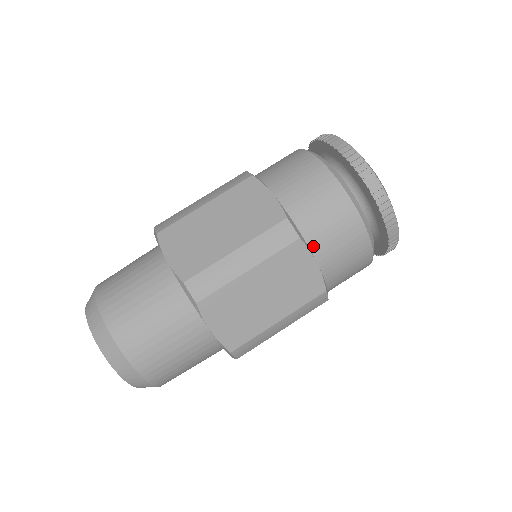
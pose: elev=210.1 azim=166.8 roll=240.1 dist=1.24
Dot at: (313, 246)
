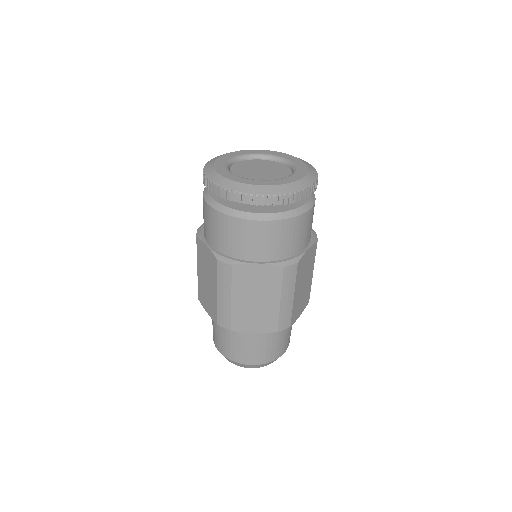
Dot at: (246, 257)
